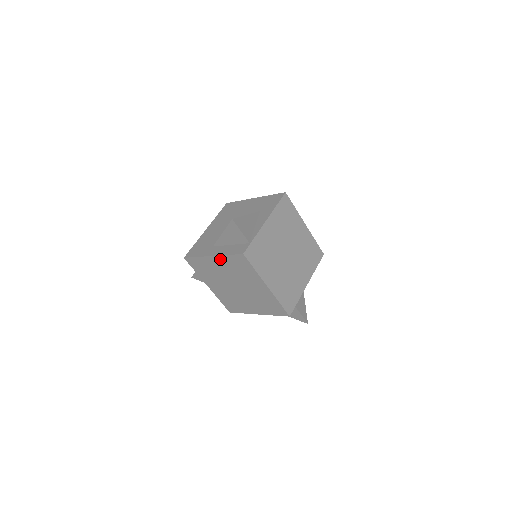
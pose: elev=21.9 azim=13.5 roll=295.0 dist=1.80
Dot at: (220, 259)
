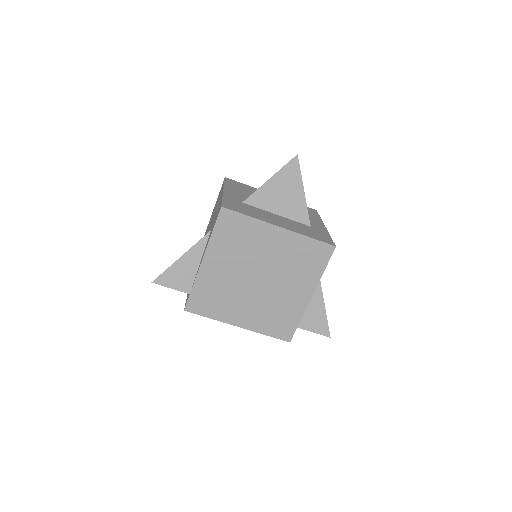
Dot at: occluded
